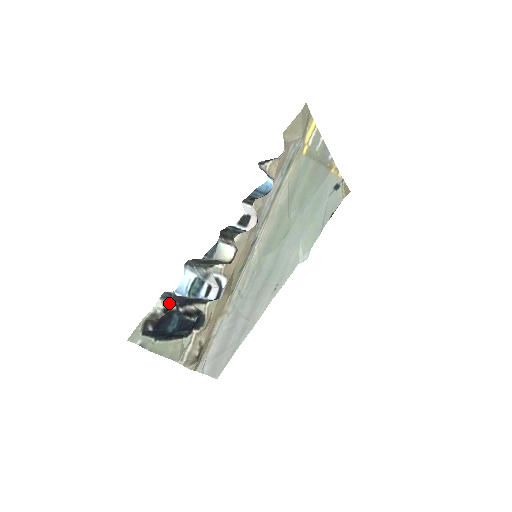
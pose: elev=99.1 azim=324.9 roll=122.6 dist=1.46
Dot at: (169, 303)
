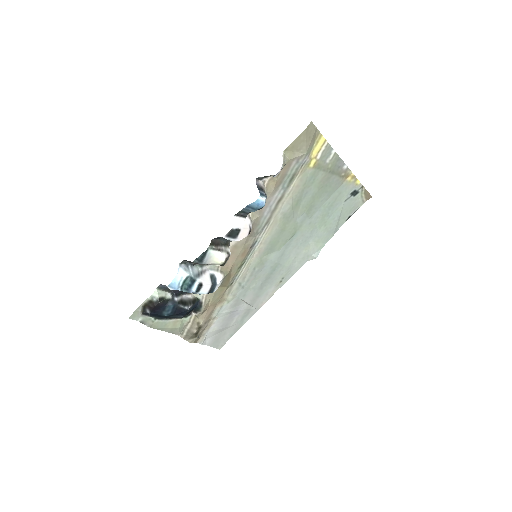
Dot at: (166, 293)
